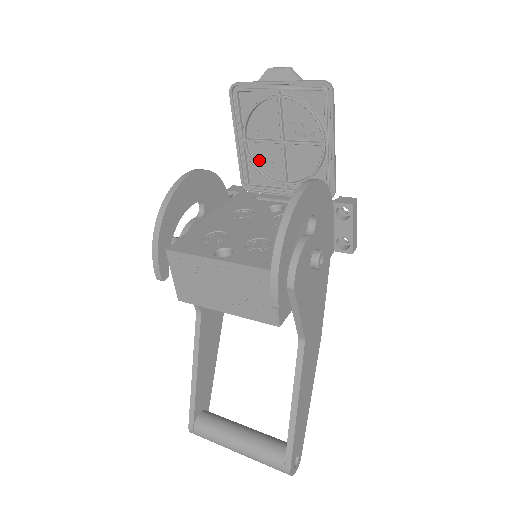
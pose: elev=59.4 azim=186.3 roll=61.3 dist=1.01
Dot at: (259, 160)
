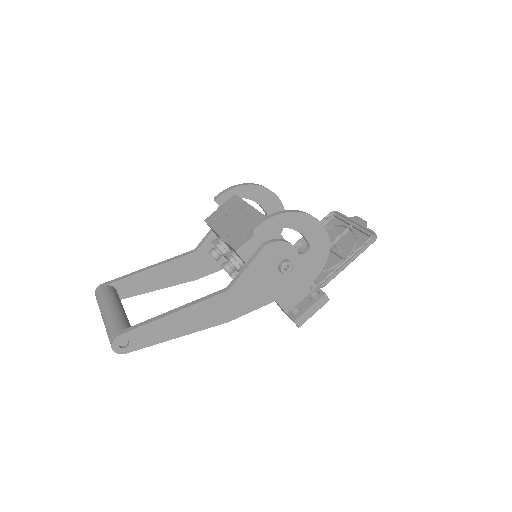
Dot at: occluded
